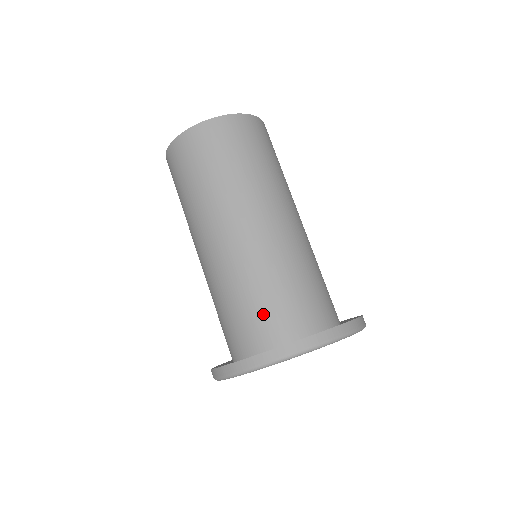
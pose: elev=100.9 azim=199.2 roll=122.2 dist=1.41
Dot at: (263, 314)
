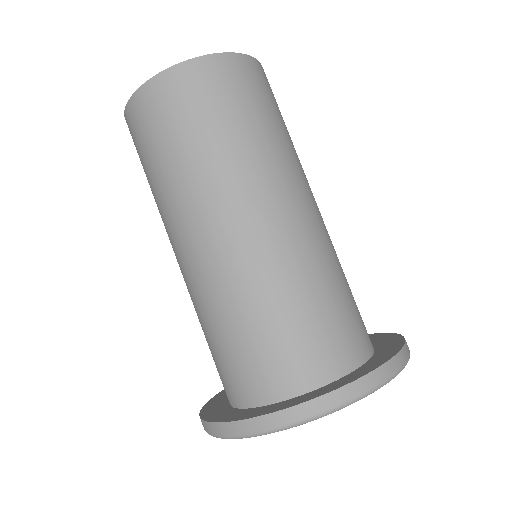
Dot at: (249, 356)
